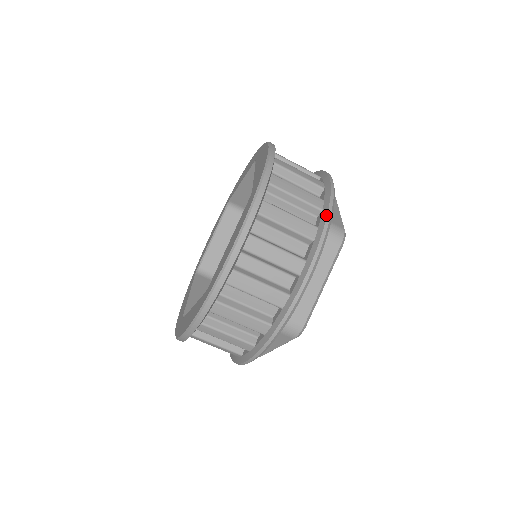
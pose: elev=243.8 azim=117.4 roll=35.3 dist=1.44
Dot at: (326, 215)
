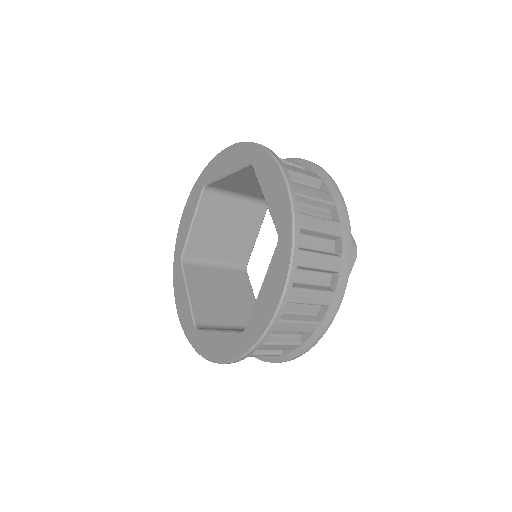
Dot at: (348, 245)
